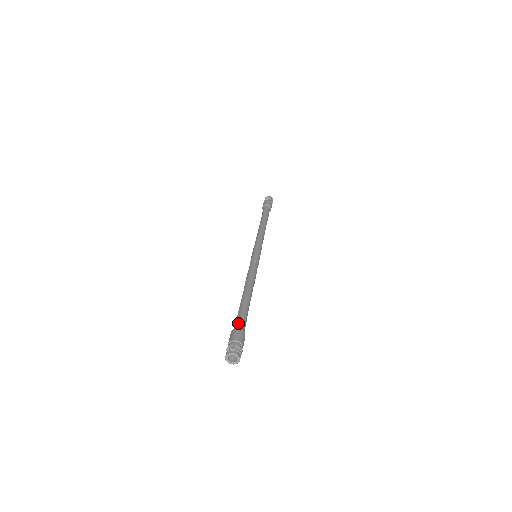
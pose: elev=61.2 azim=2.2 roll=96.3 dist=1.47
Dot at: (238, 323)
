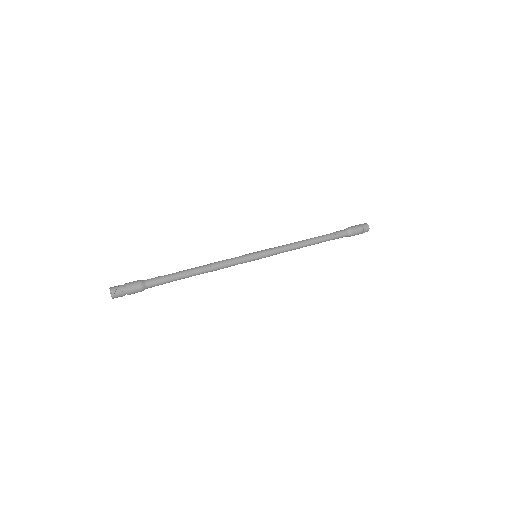
Dot at: (148, 279)
